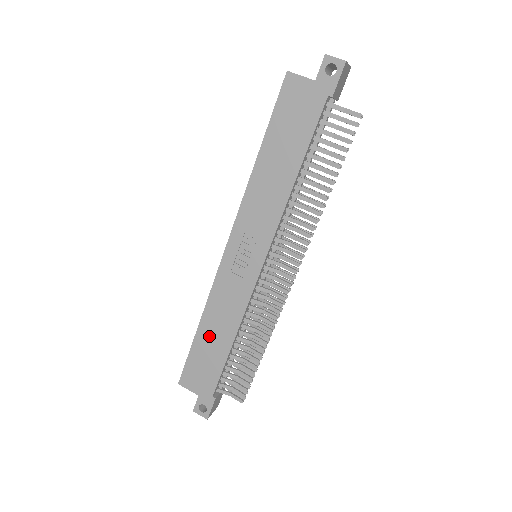
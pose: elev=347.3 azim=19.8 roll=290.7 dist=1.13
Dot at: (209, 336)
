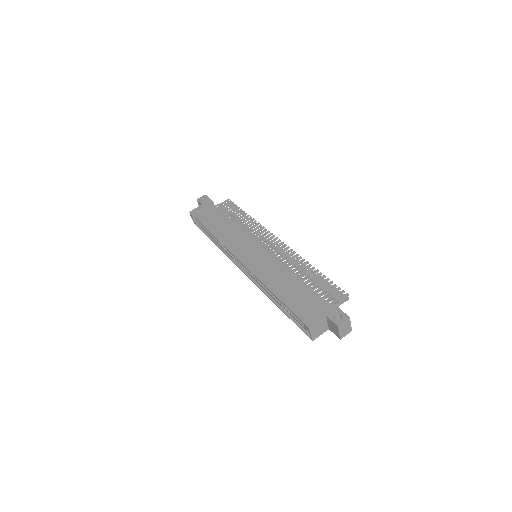
Dot at: (284, 289)
